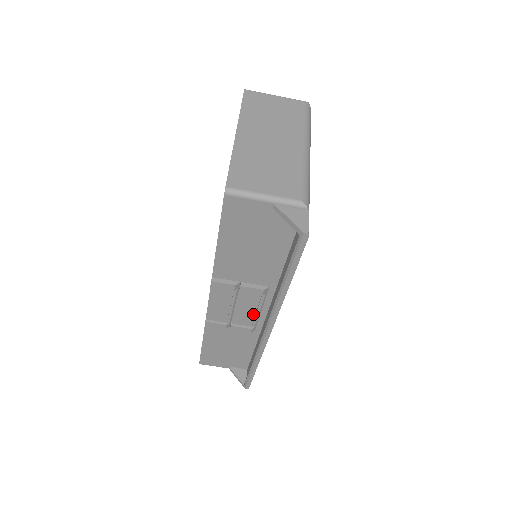
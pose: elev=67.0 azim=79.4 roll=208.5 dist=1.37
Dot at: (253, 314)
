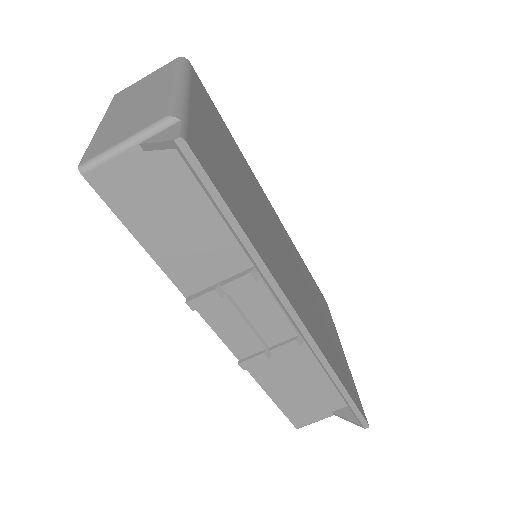
Dot at: (279, 318)
